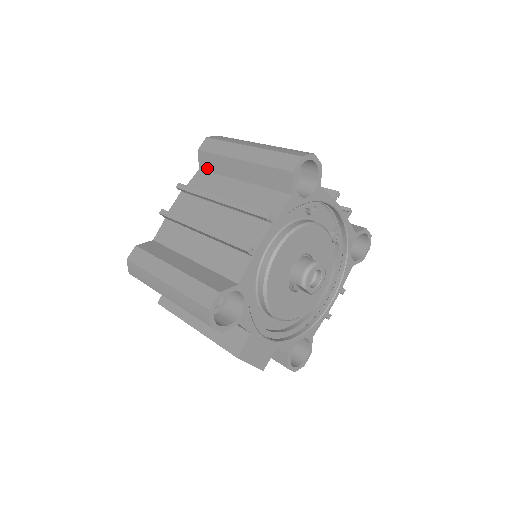
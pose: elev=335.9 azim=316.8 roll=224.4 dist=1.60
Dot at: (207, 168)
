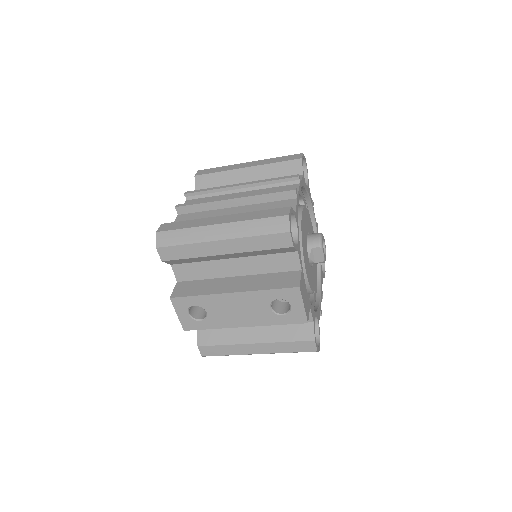
Dot at: (206, 187)
